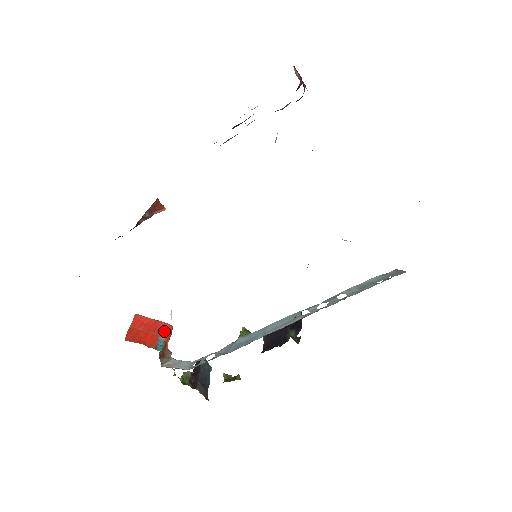
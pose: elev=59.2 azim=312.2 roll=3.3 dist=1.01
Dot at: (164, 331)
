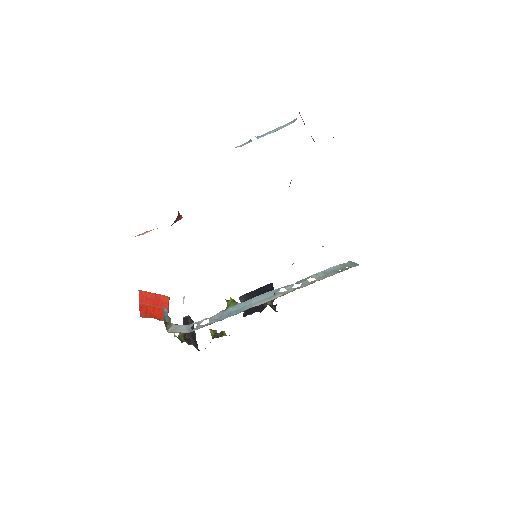
Dot at: (165, 303)
